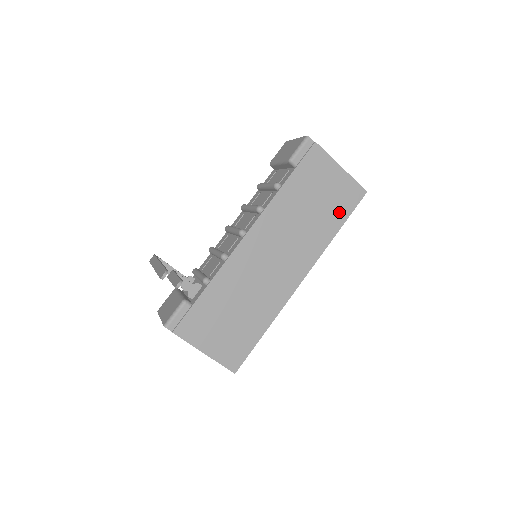
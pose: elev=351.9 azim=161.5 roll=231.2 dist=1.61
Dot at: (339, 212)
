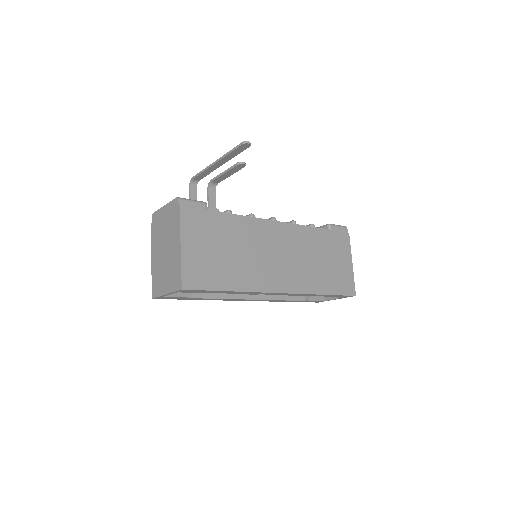
Dot at: (334, 284)
